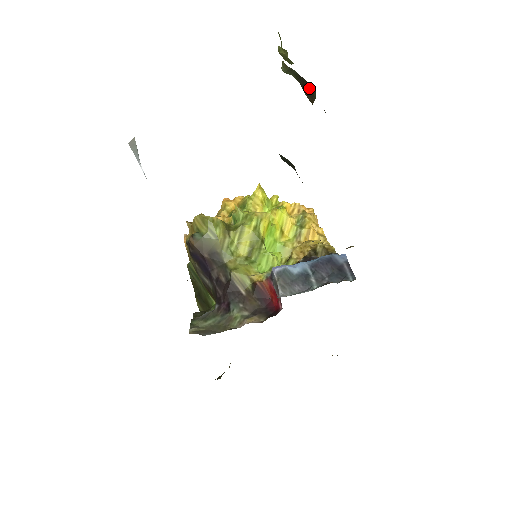
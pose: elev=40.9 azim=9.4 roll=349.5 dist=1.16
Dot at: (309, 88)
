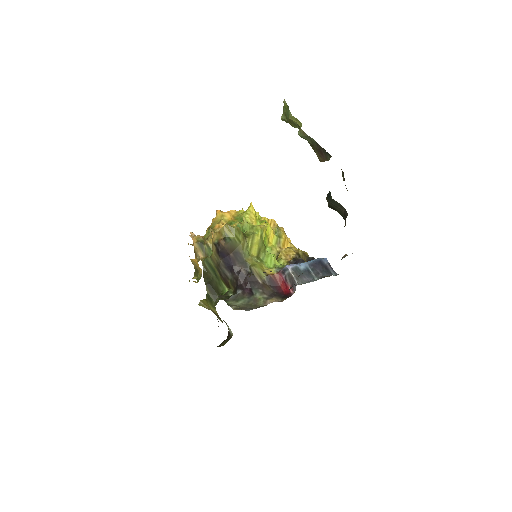
Dot at: (325, 153)
